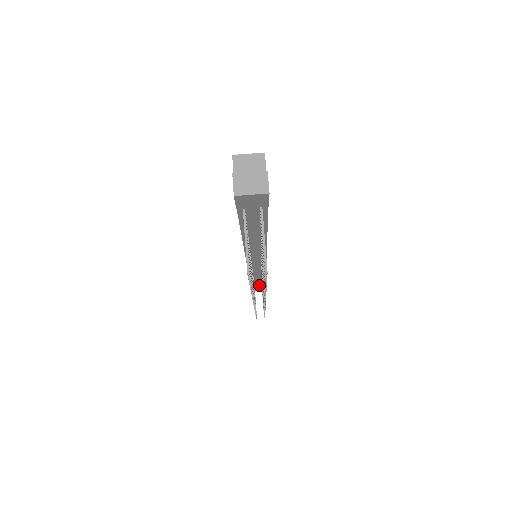
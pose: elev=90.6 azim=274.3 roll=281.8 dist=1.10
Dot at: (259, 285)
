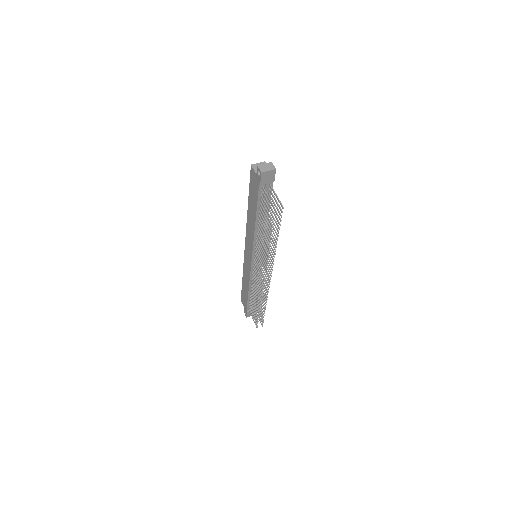
Dot at: occluded
